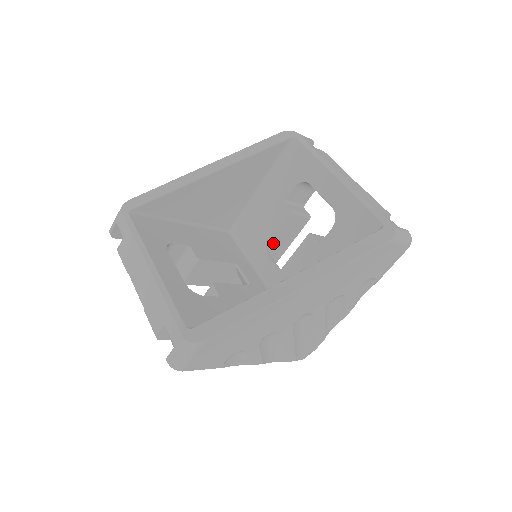
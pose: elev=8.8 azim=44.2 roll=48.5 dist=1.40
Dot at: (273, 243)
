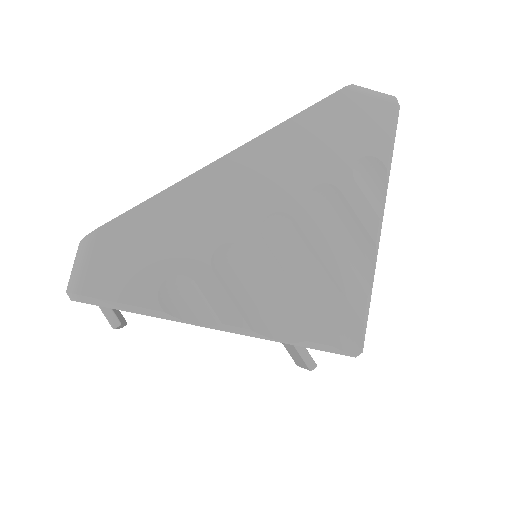
Dot at: occluded
